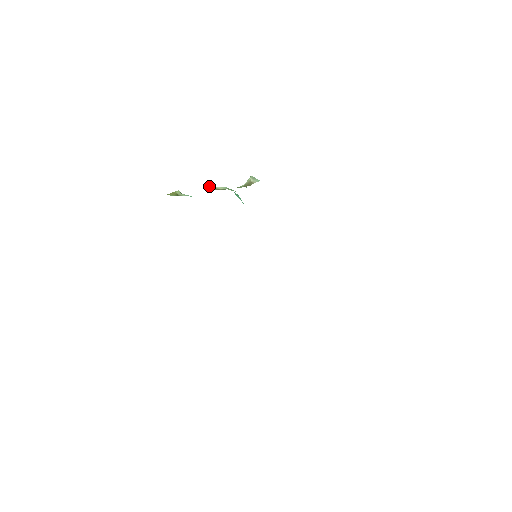
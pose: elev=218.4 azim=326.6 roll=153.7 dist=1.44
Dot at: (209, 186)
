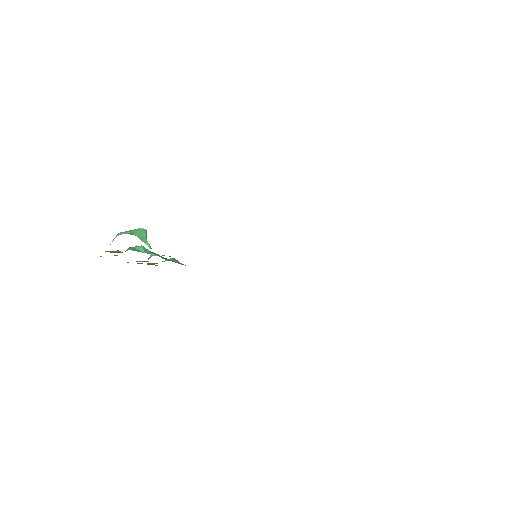
Dot at: occluded
